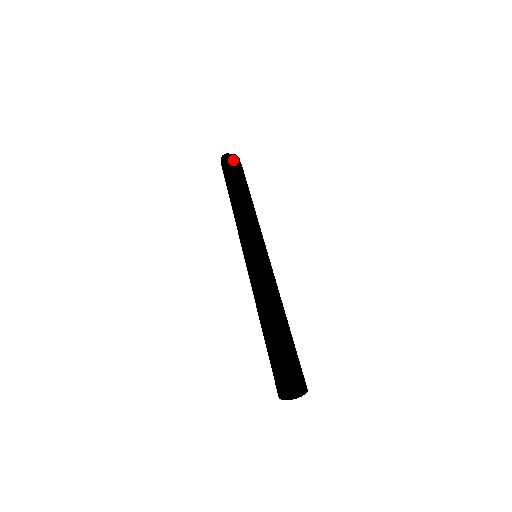
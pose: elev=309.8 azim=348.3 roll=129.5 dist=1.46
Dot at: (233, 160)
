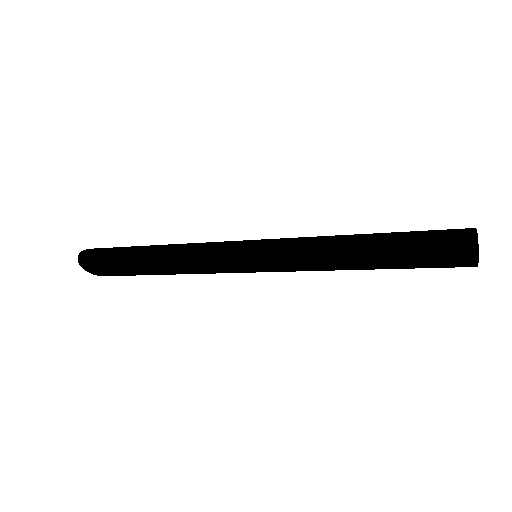
Dot at: (102, 248)
